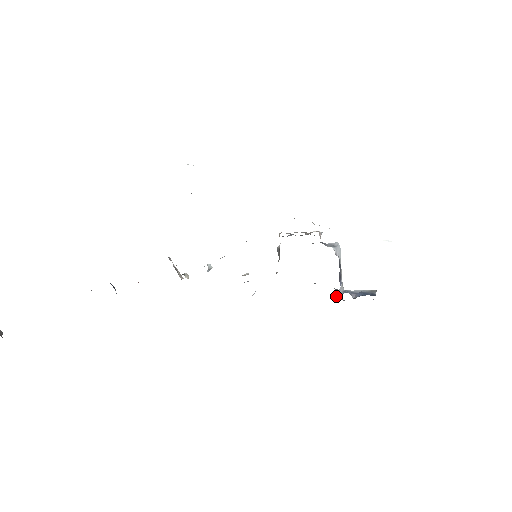
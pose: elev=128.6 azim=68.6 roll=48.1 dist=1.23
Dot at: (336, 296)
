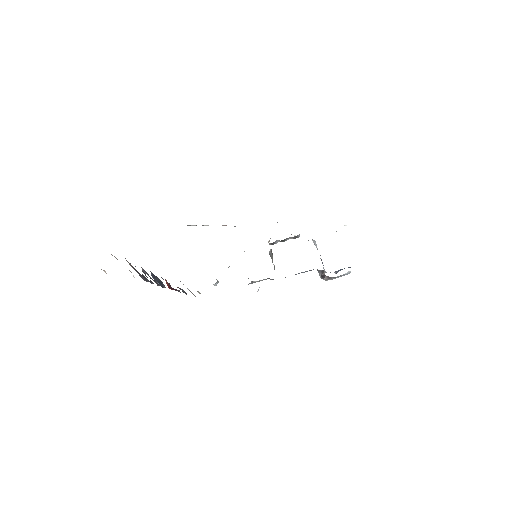
Dot at: (322, 276)
